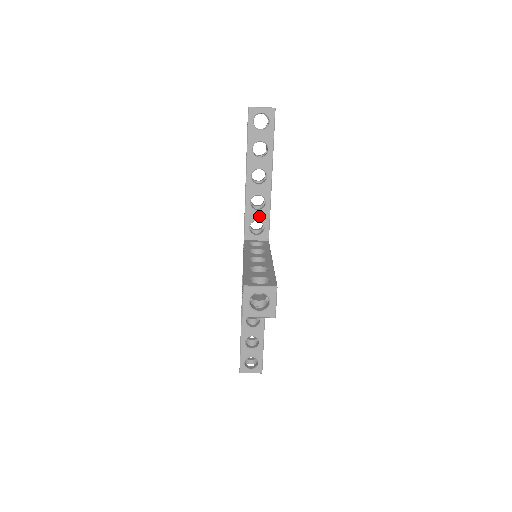
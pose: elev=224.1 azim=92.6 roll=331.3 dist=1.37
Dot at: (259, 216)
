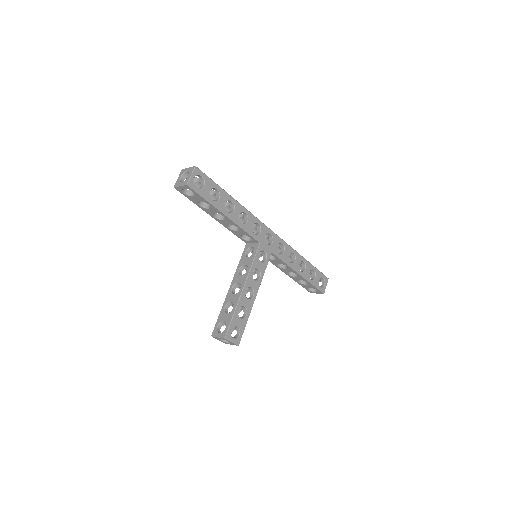
Dot at: (241, 233)
